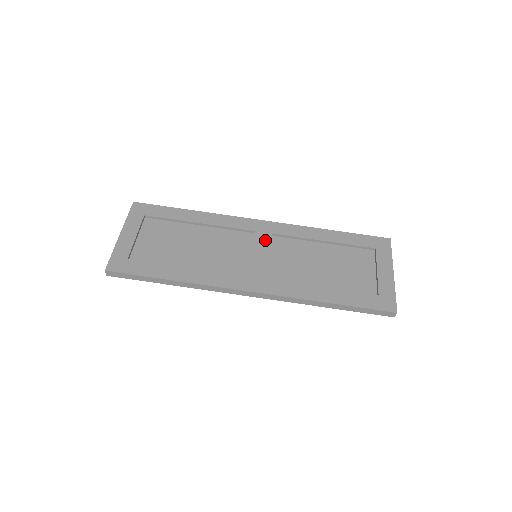
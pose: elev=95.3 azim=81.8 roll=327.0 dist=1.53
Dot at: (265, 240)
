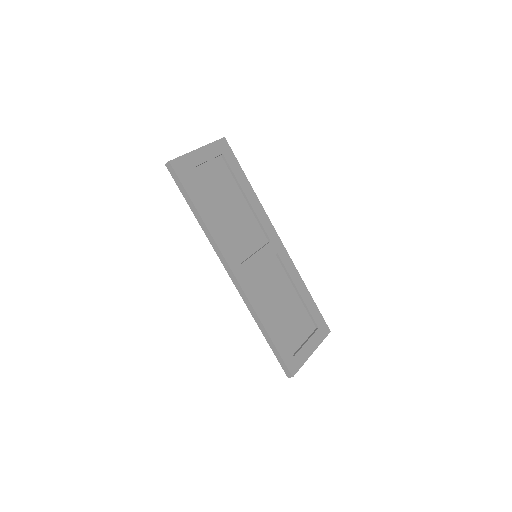
Dot at: (270, 253)
